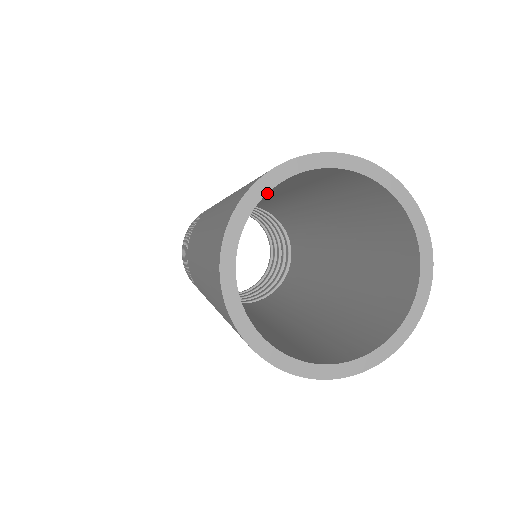
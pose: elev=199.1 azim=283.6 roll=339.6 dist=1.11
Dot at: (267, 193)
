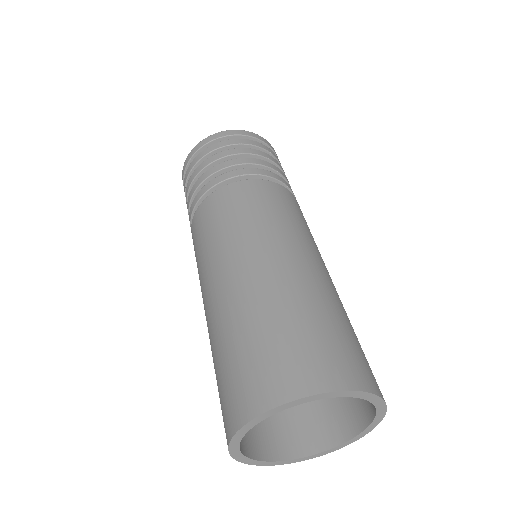
Dot at: occluded
